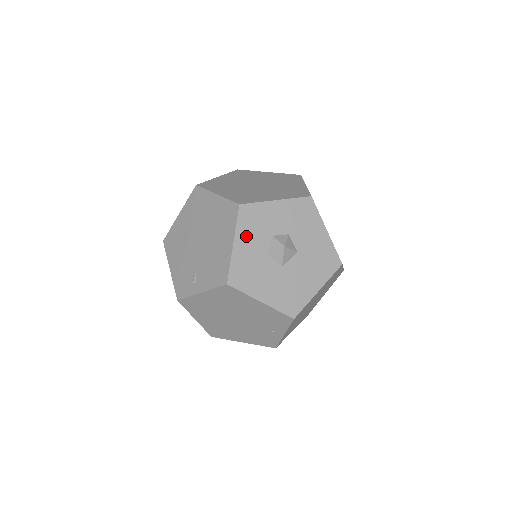
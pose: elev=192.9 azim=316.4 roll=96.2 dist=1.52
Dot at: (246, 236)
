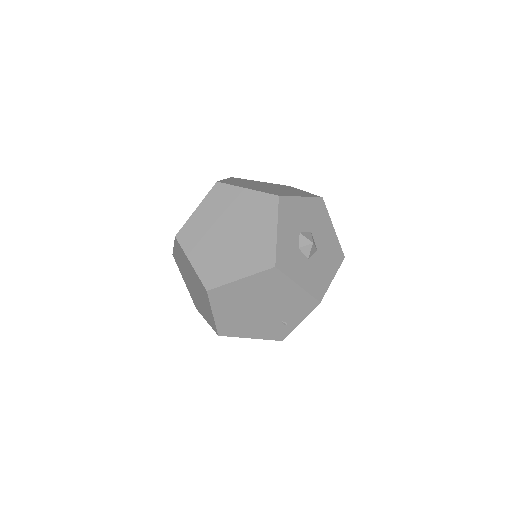
Dot at: (296, 272)
